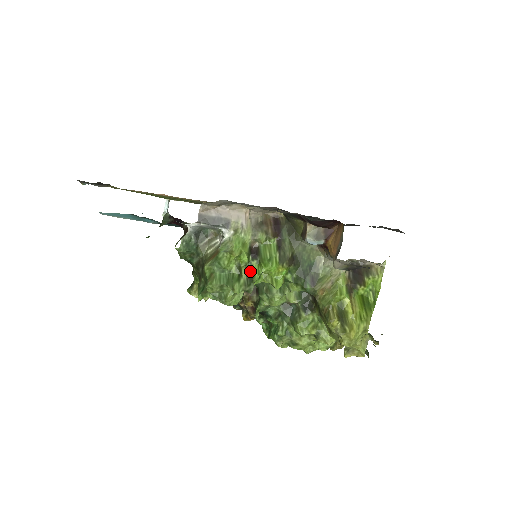
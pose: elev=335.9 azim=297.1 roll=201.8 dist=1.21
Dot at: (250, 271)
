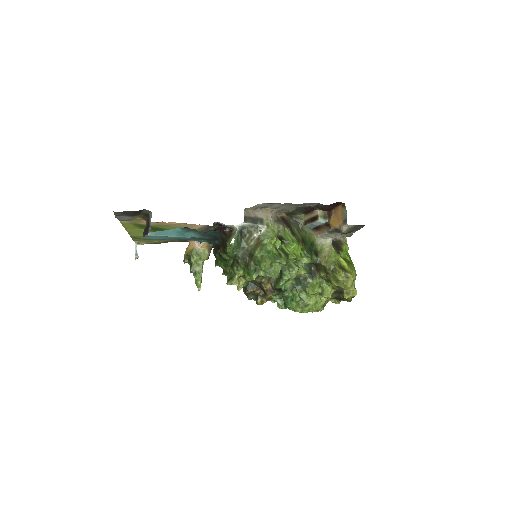
Dot at: (283, 251)
